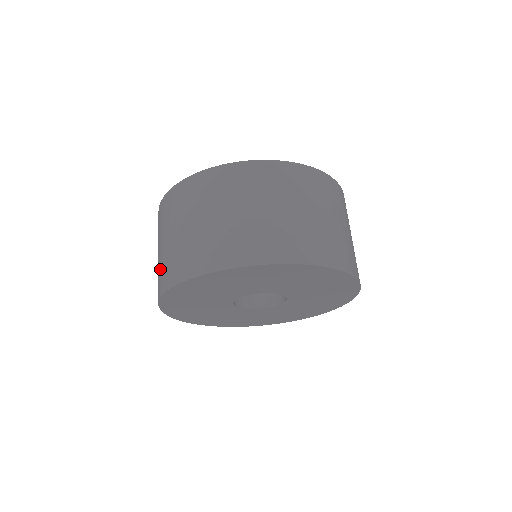
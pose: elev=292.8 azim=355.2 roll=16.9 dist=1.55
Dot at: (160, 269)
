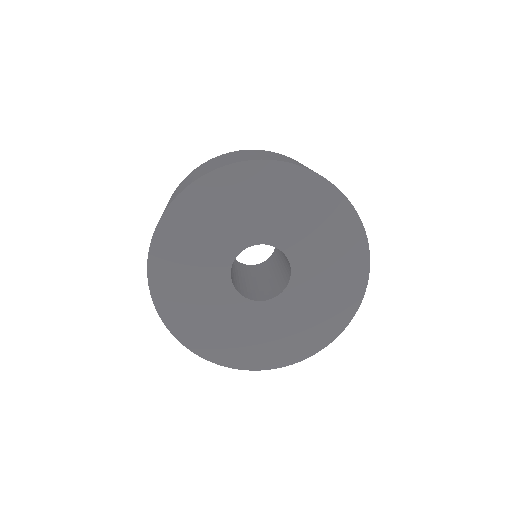
Dot at: occluded
